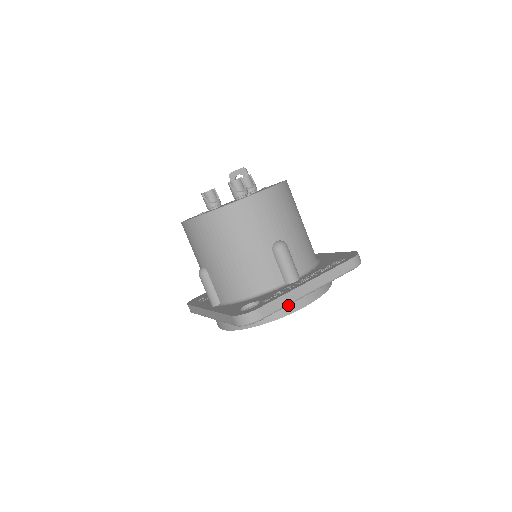
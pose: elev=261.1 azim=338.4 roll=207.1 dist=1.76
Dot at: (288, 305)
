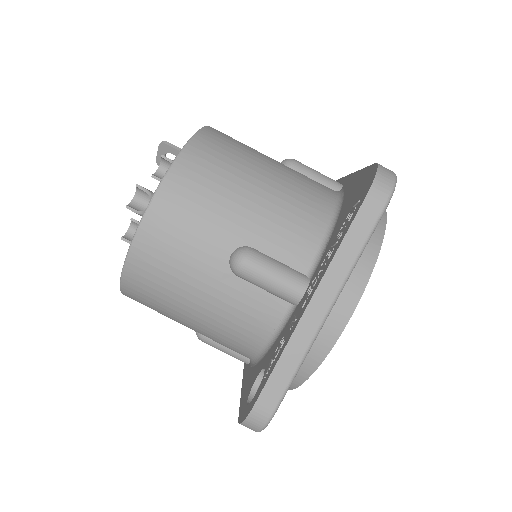
Dot at: (319, 337)
